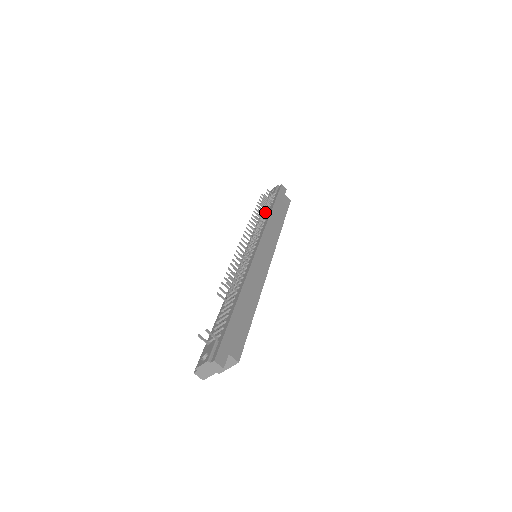
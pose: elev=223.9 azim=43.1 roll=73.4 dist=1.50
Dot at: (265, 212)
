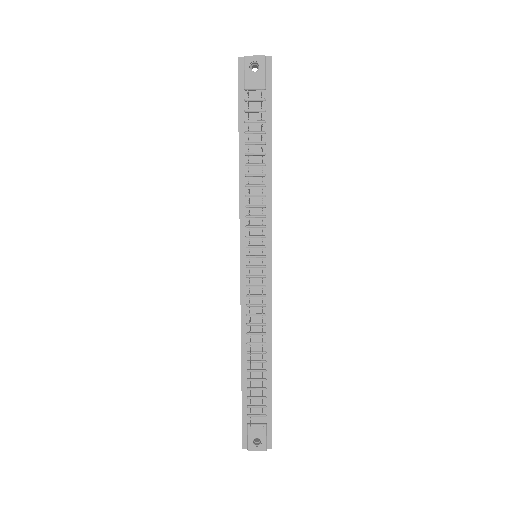
Dot at: (262, 160)
